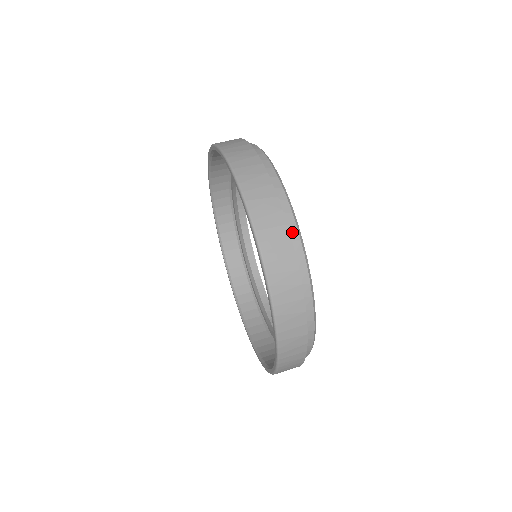
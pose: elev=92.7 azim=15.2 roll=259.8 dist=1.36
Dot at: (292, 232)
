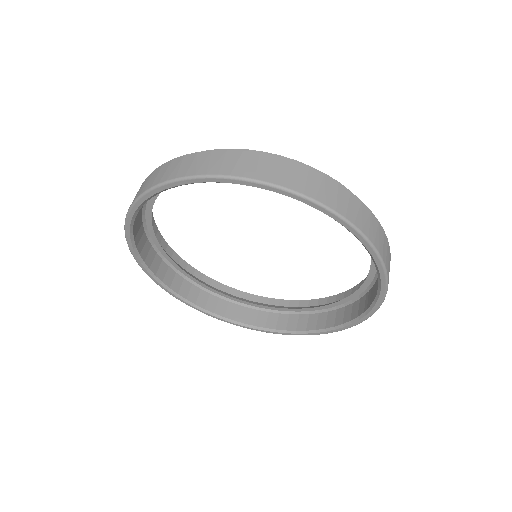
Dot at: occluded
